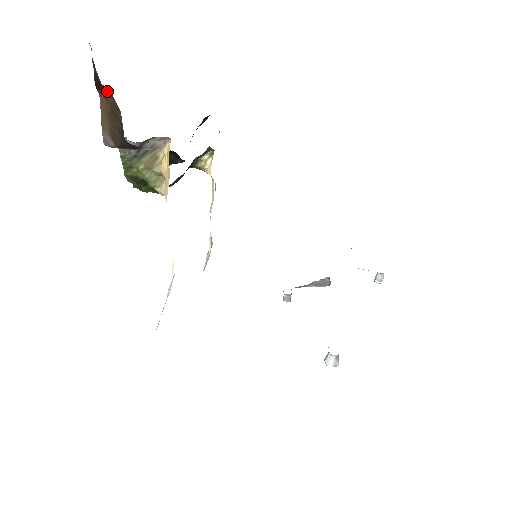
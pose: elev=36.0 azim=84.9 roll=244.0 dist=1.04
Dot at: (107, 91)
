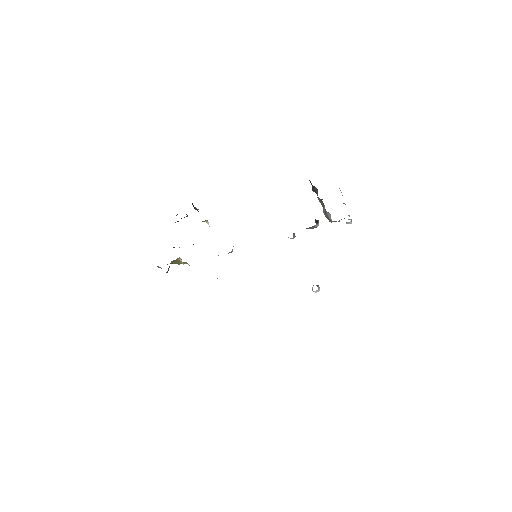
Dot at: occluded
